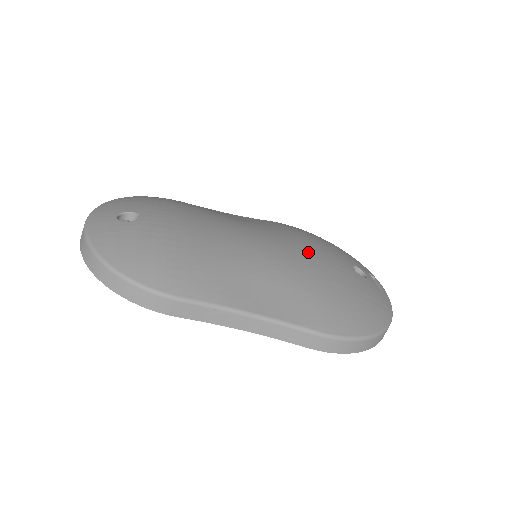
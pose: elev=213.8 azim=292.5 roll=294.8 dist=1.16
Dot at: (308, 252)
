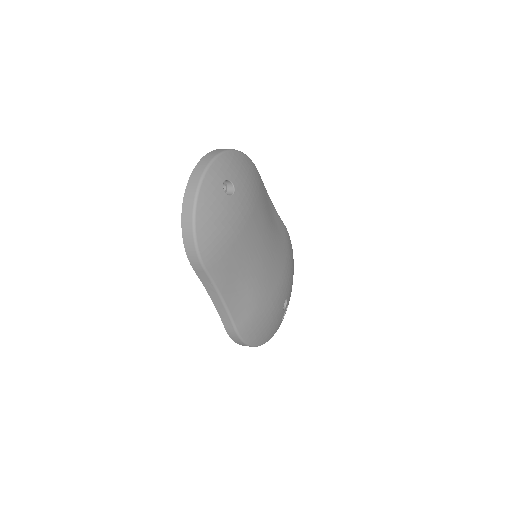
Dot at: (278, 279)
